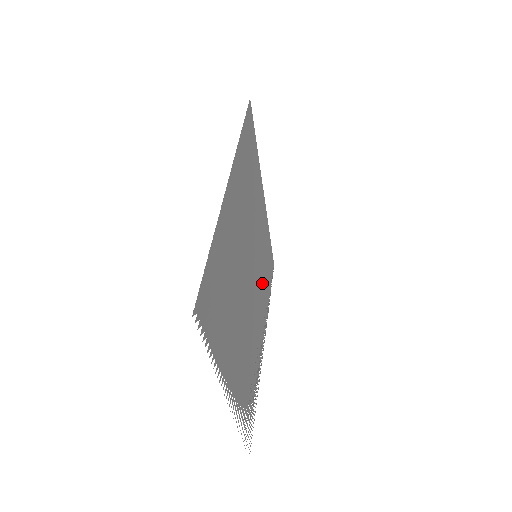
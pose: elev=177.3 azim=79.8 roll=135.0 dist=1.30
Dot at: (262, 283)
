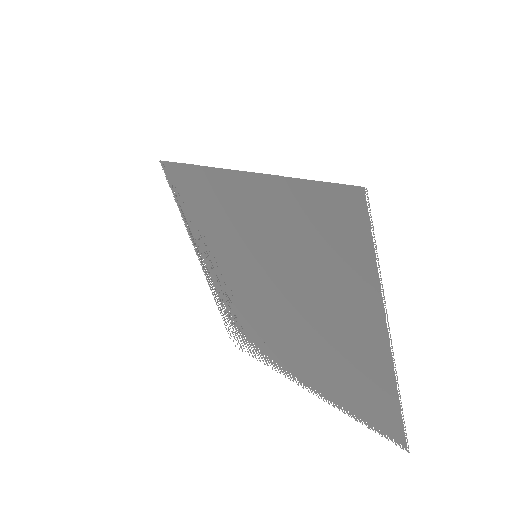
Dot at: (221, 240)
